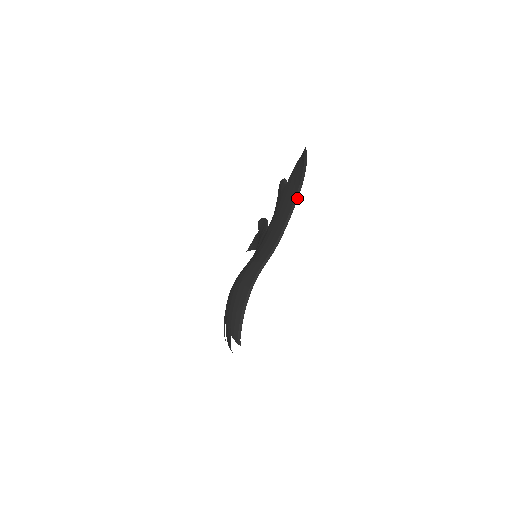
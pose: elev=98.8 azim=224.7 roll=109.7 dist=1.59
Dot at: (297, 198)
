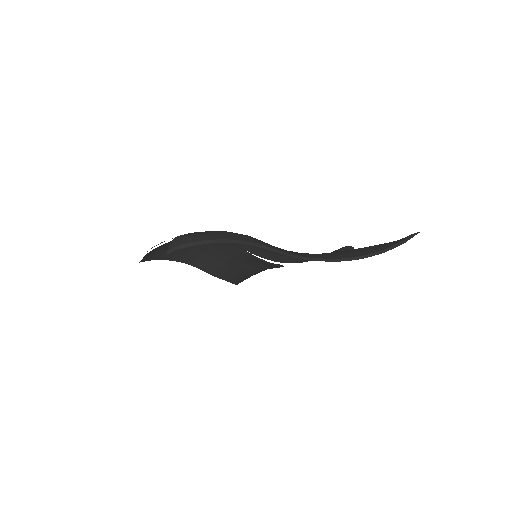
Dot at: (353, 259)
